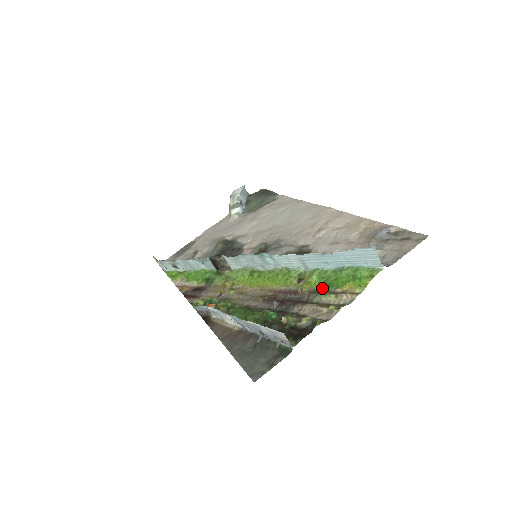
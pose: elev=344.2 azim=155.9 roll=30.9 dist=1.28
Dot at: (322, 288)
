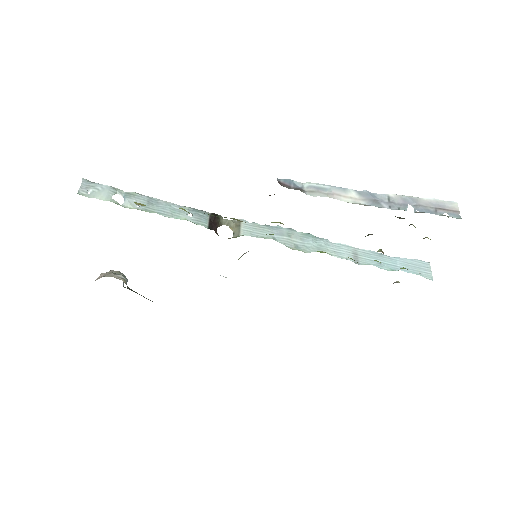
Dot at: occluded
